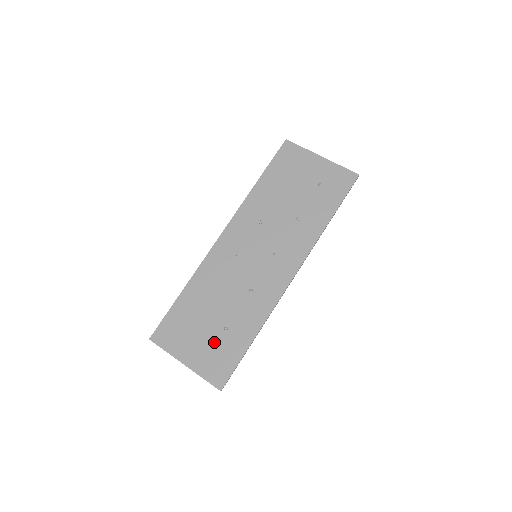
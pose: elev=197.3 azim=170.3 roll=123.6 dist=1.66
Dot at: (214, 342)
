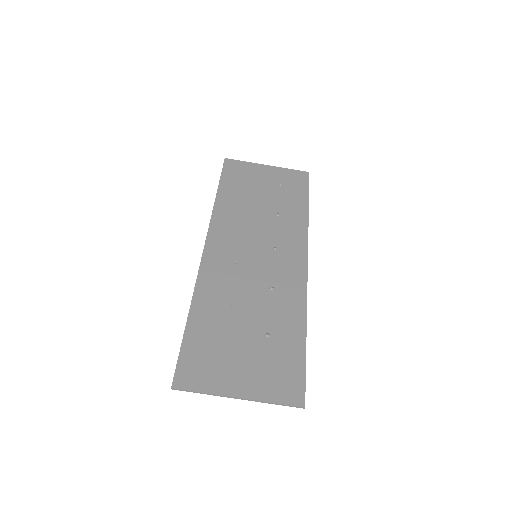
Dot at: (262, 355)
